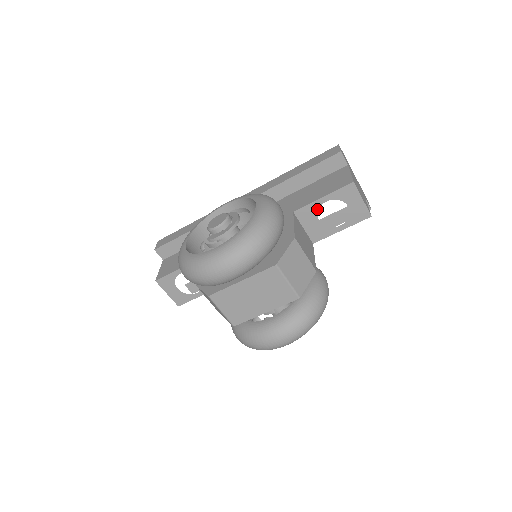
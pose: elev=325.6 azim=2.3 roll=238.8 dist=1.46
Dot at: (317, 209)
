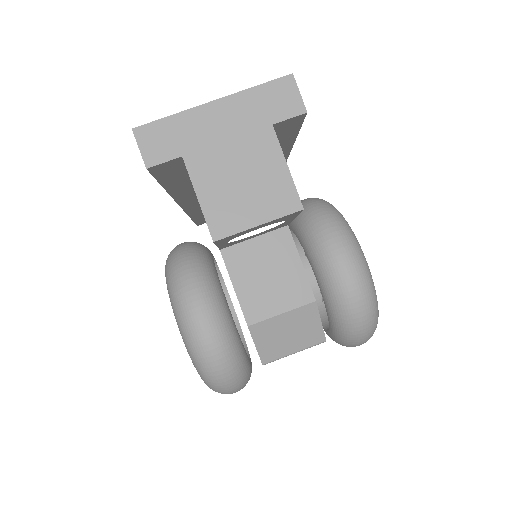
Dot at: (233, 242)
